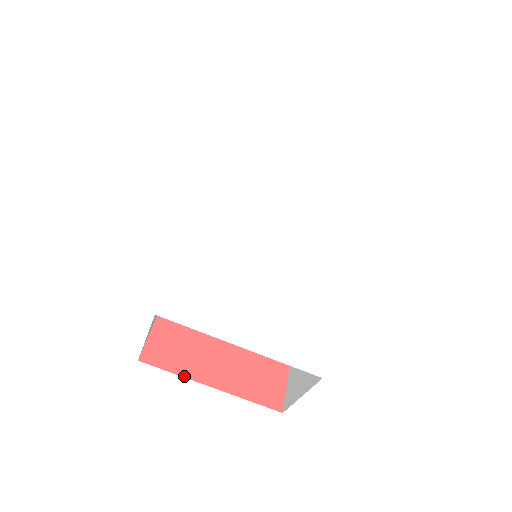
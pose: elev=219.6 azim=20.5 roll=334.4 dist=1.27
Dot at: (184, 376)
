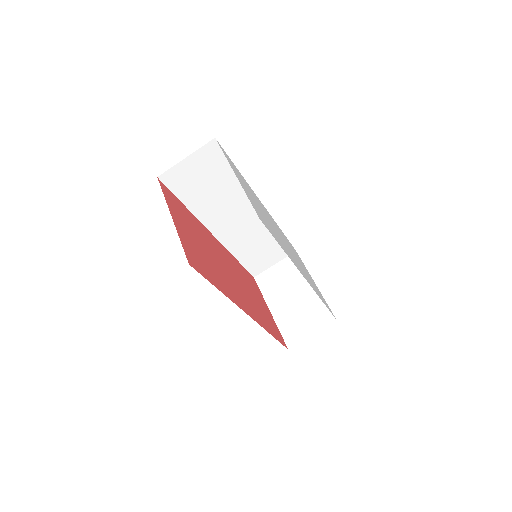
Dot at: (166, 201)
